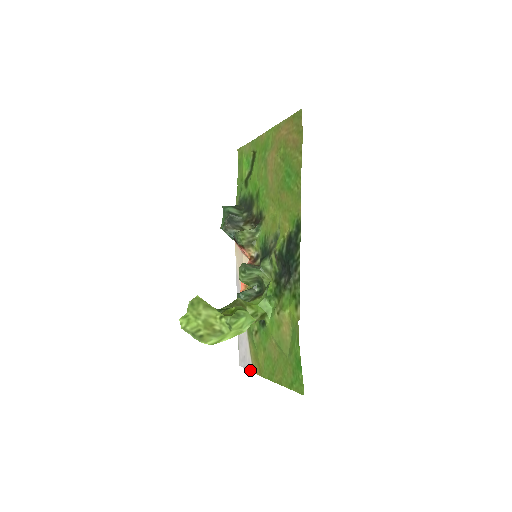
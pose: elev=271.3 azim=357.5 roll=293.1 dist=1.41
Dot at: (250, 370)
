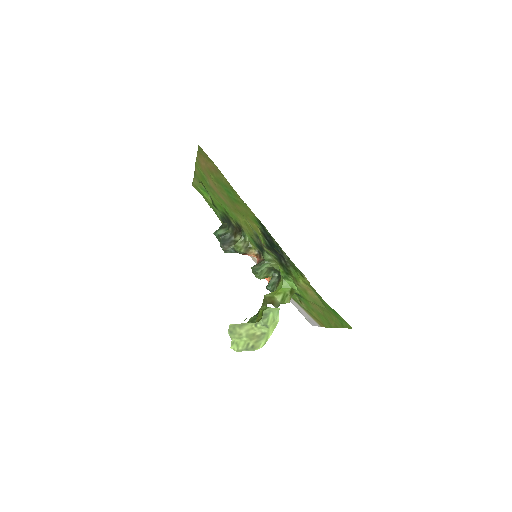
Dot at: (318, 326)
